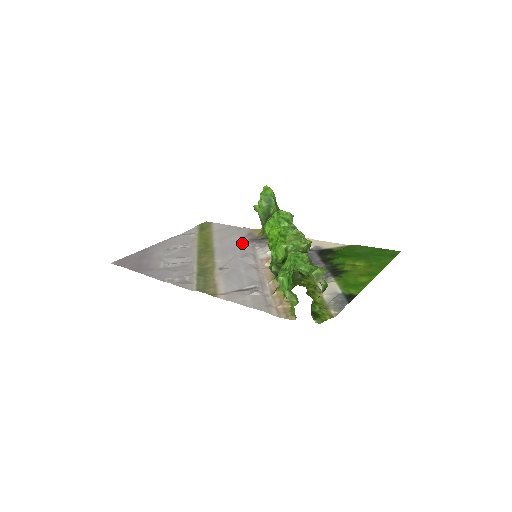
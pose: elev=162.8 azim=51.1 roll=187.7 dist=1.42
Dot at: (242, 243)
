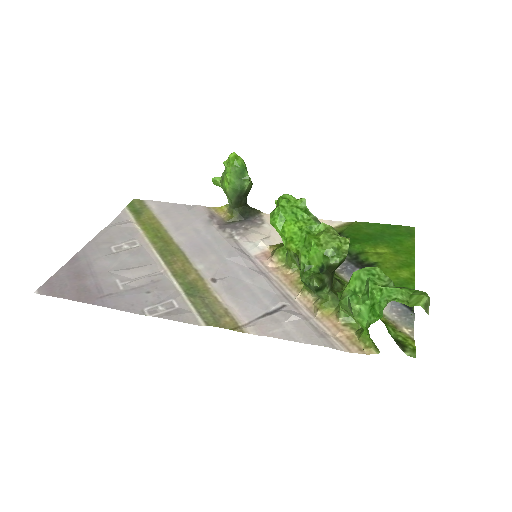
Dot at: (212, 232)
